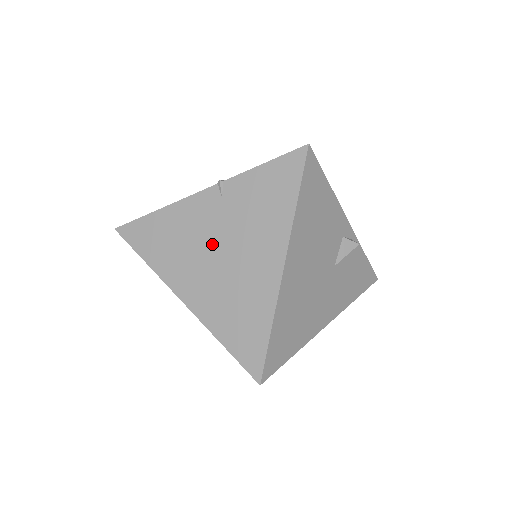
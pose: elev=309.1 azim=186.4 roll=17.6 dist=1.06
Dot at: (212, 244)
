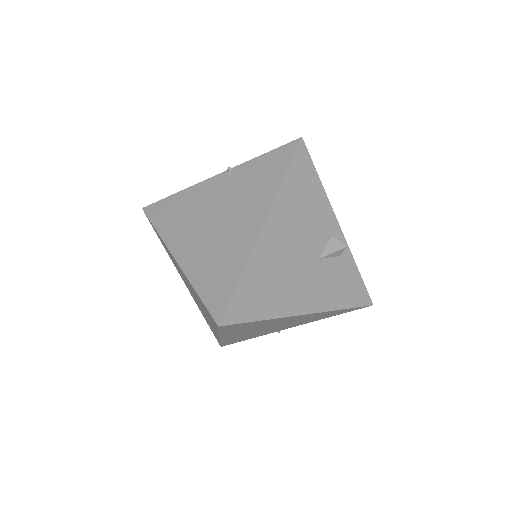
Dot at: (211, 213)
